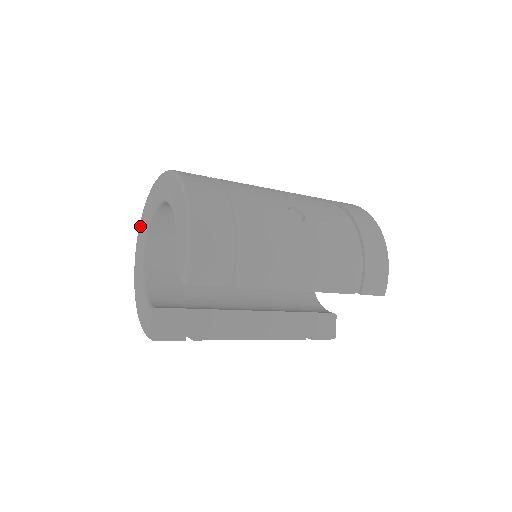
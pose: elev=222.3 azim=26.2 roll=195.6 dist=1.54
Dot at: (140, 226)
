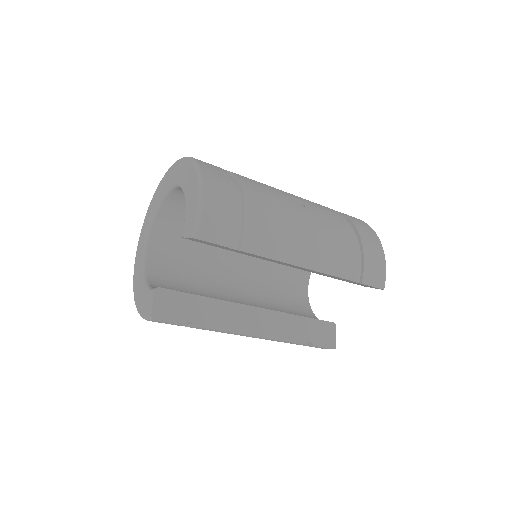
Dot at: (143, 226)
